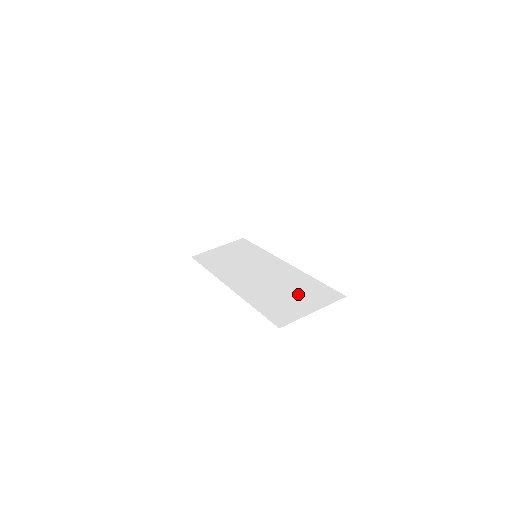
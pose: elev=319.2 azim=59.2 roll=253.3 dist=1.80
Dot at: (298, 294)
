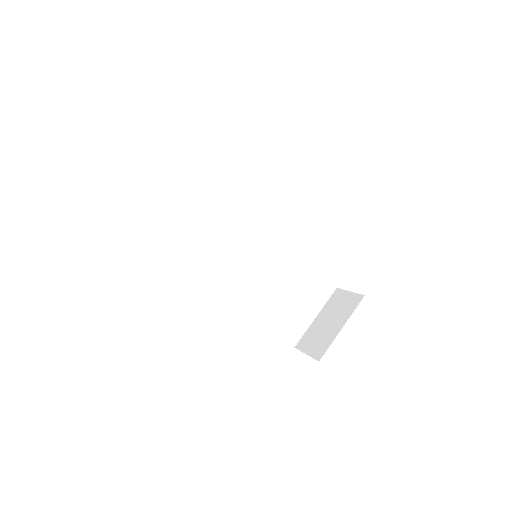
Dot at: (297, 291)
